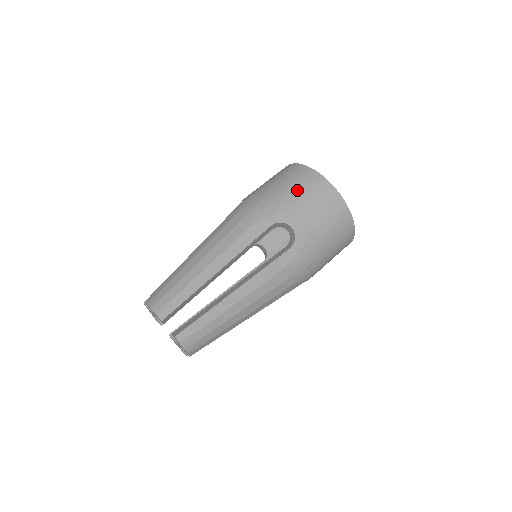
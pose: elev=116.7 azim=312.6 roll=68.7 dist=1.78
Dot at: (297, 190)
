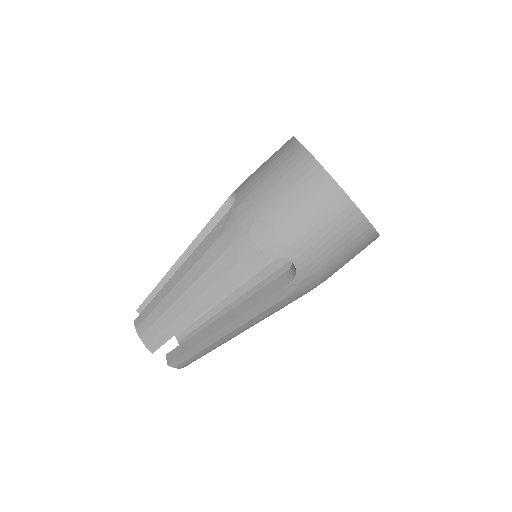
Dot at: (302, 209)
